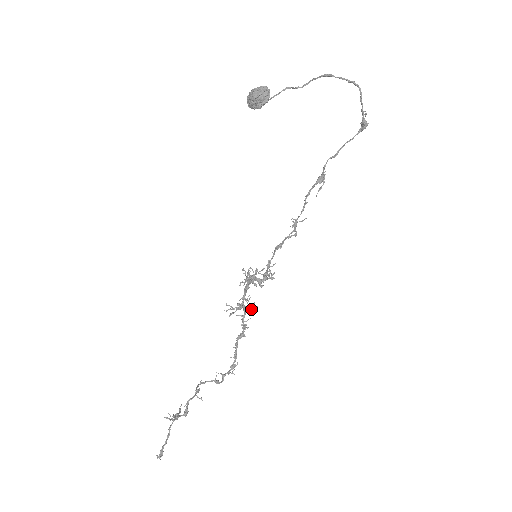
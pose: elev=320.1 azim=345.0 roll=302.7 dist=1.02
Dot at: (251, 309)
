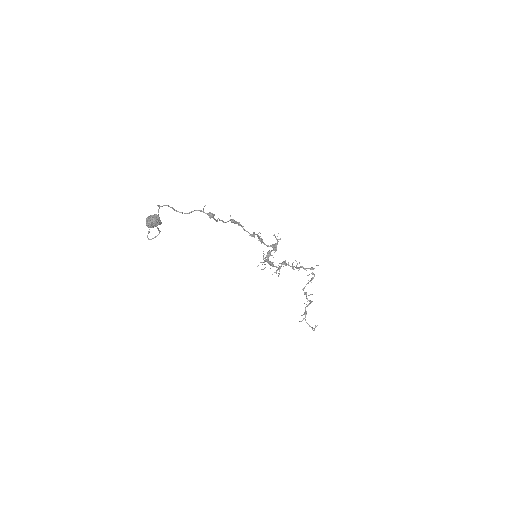
Dot at: occluded
